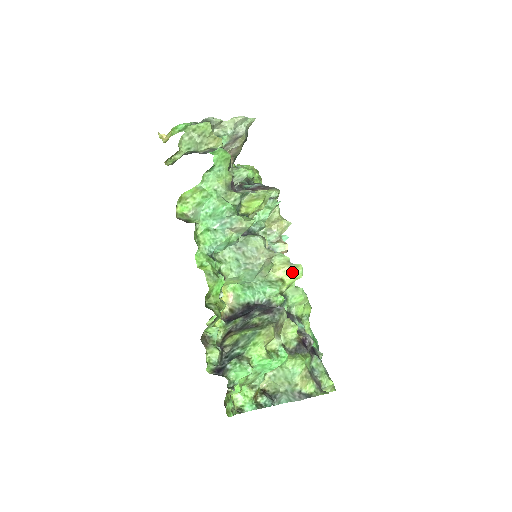
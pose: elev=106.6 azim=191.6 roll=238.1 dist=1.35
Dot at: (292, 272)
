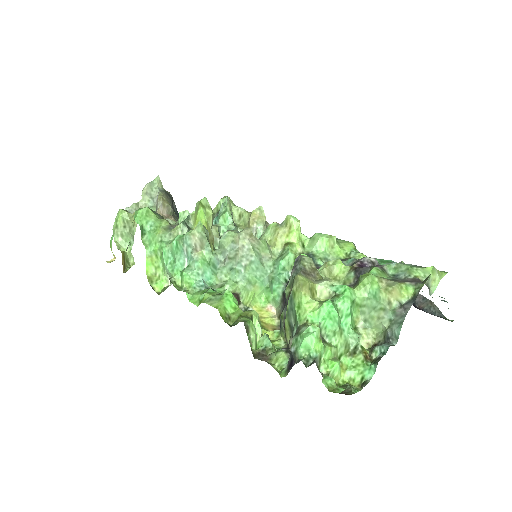
Dot at: (288, 229)
